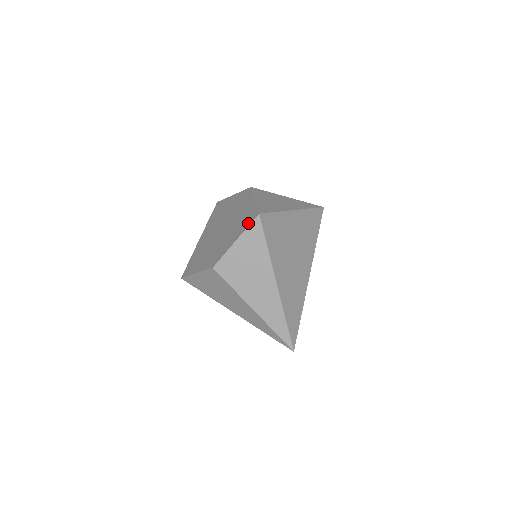
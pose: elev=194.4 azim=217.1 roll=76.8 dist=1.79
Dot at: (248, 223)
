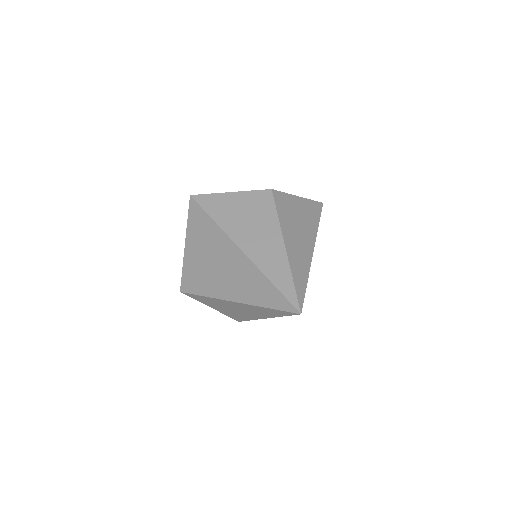
Dot at: occluded
